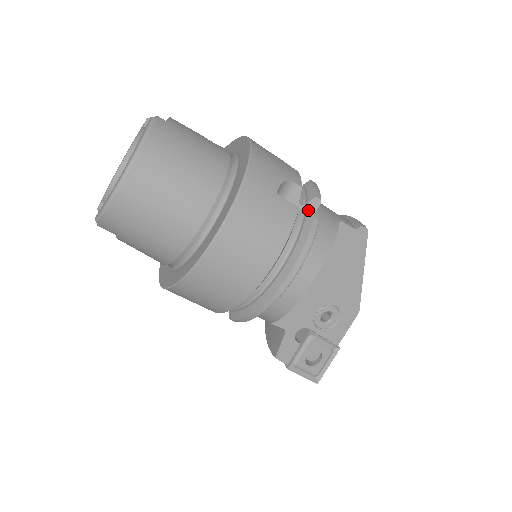
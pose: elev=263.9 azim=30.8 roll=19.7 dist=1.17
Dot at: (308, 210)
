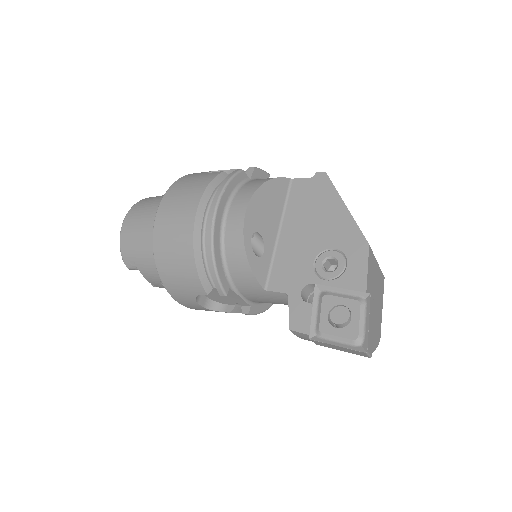
Dot at: occluded
